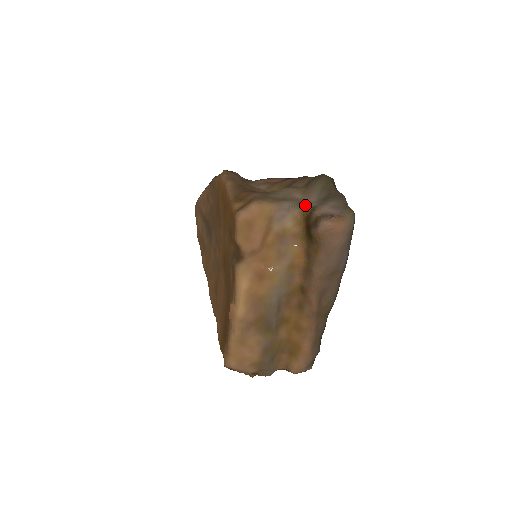
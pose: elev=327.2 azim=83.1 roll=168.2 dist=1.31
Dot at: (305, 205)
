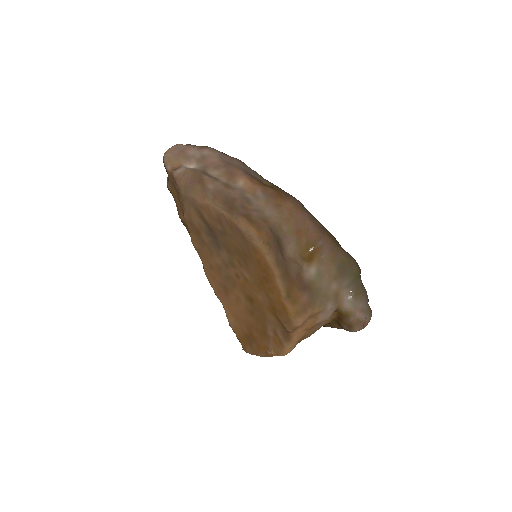
Dot at: (340, 299)
